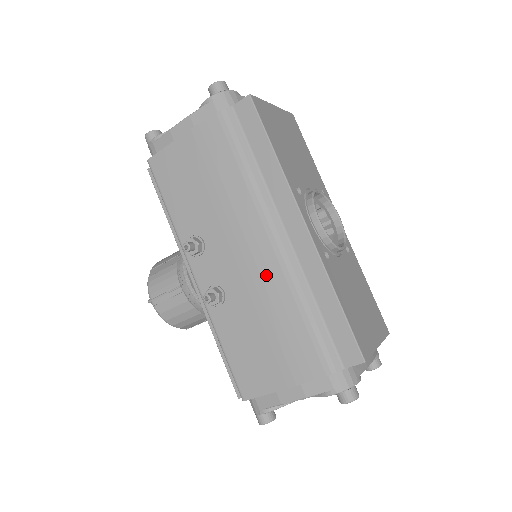
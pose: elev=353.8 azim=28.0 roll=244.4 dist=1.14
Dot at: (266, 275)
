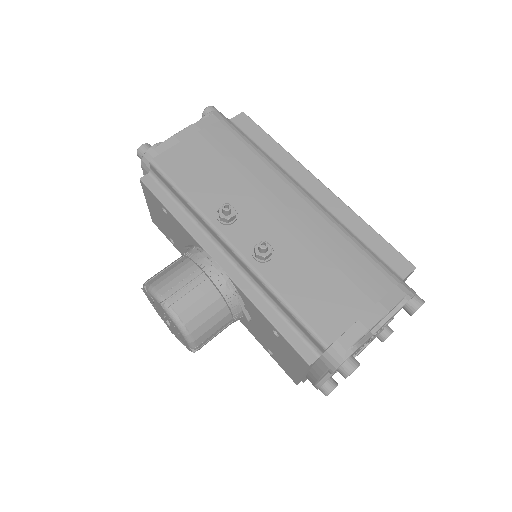
Dot at: (308, 221)
